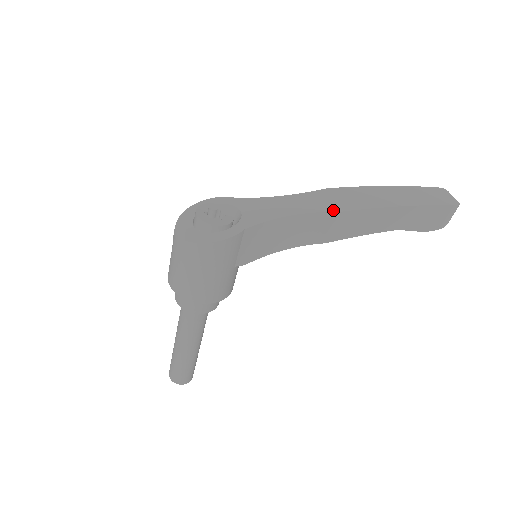
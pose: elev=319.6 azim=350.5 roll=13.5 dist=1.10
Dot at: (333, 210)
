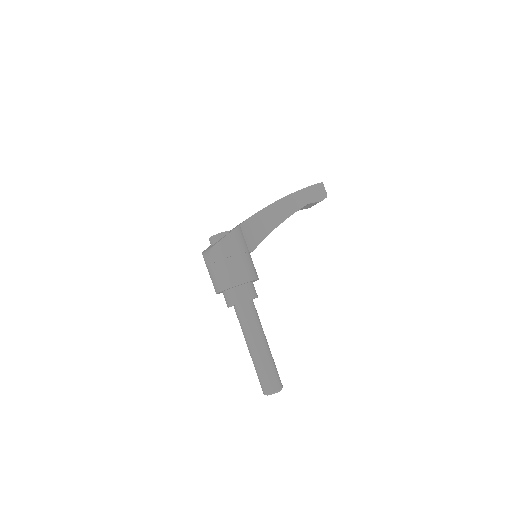
Dot at: (272, 203)
